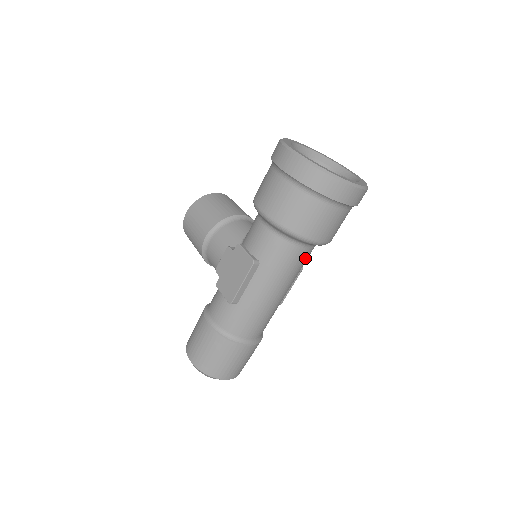
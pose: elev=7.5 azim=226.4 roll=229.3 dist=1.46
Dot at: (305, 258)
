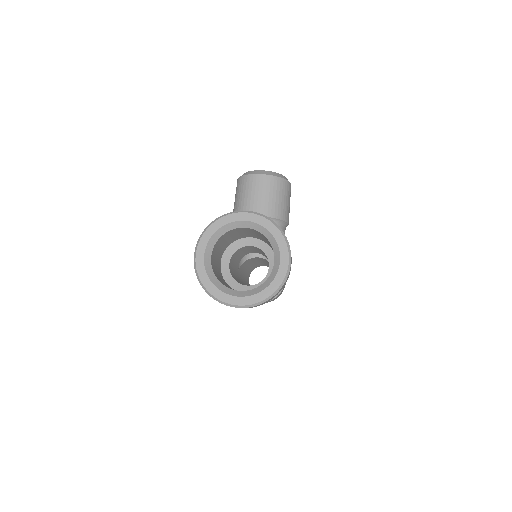
Dot at: occluded
